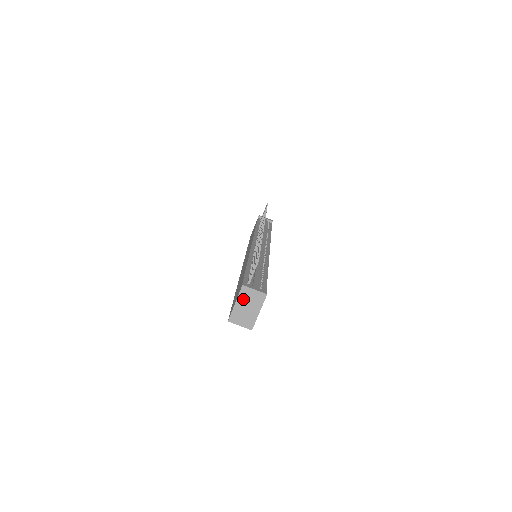
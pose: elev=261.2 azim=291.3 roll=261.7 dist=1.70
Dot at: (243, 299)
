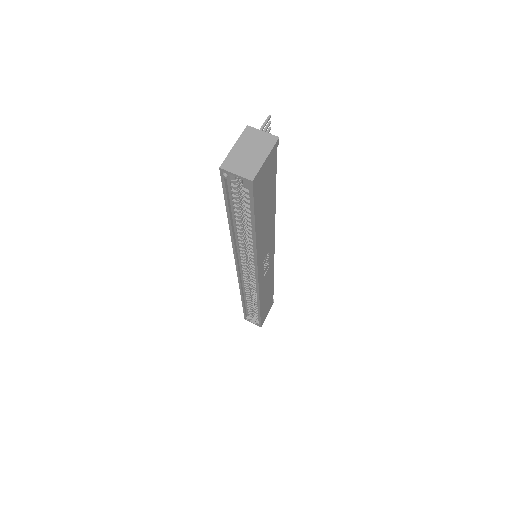
Dot at: (245, 141)
